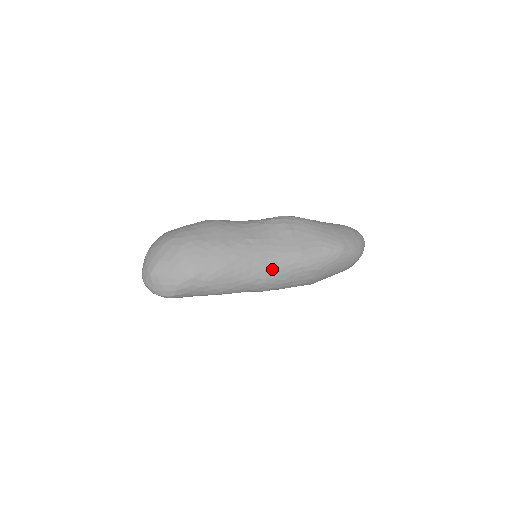
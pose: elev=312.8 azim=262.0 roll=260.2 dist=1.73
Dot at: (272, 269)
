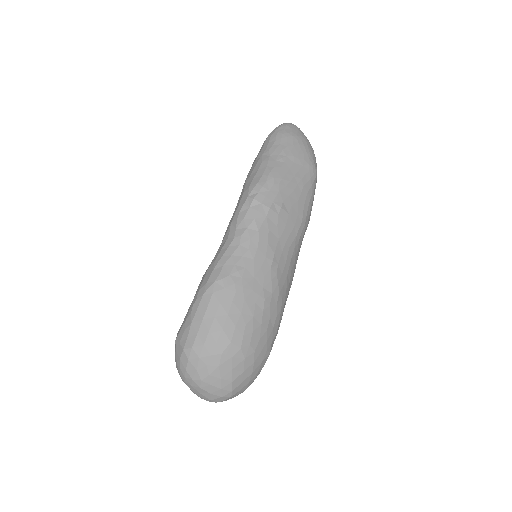
Dot at: (296, 260)
